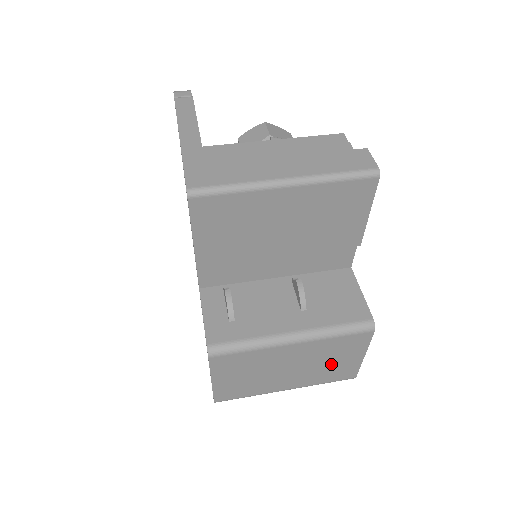
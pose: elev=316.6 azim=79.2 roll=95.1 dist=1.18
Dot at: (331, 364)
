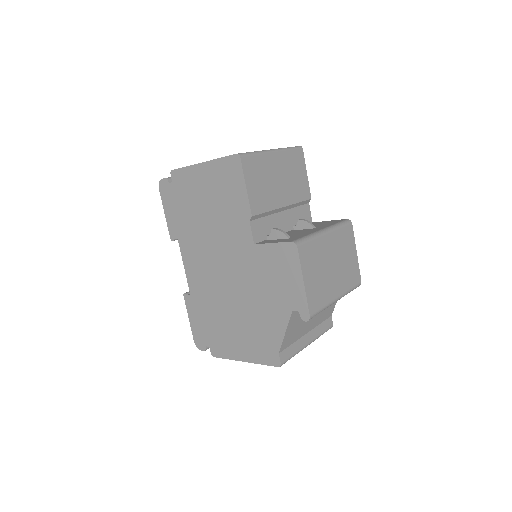
Dot at: (347, 262)
